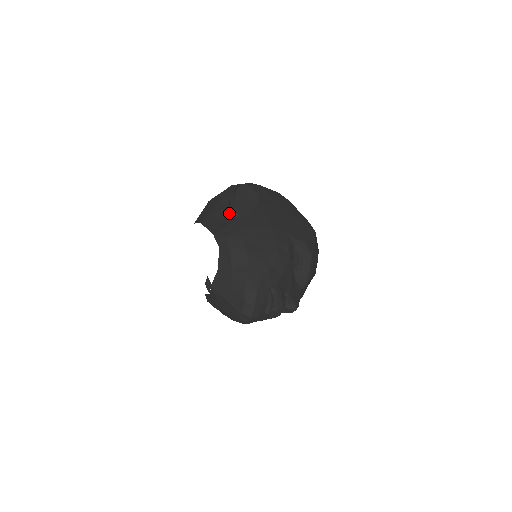
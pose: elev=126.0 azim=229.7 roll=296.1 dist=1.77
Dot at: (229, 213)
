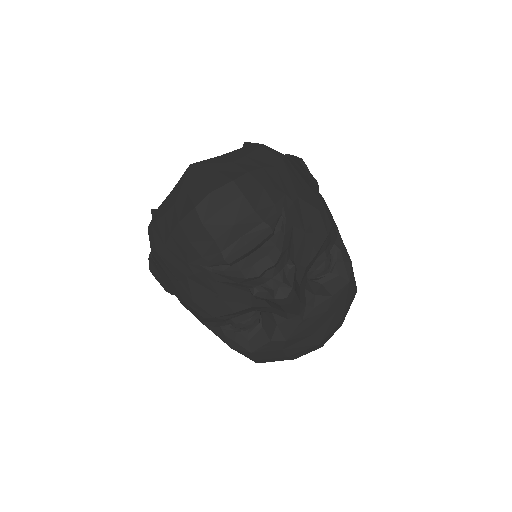
Dot at: occluded
